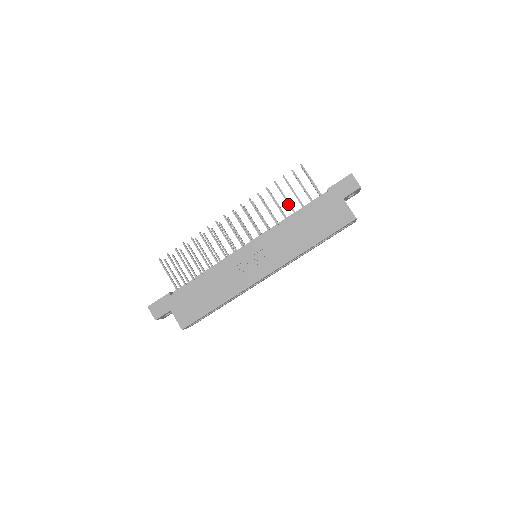
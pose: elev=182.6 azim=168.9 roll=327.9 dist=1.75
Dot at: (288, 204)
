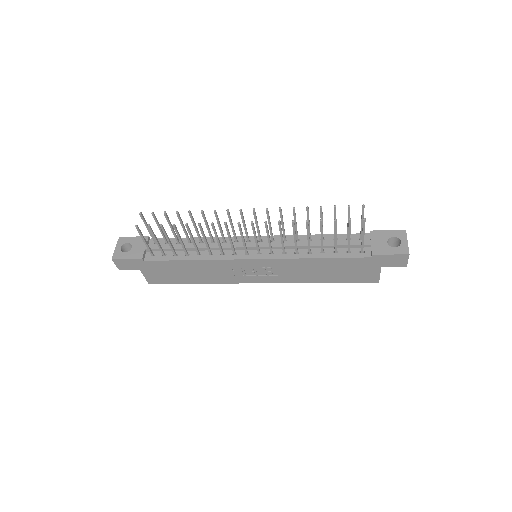
Dot at: (321, 243)
